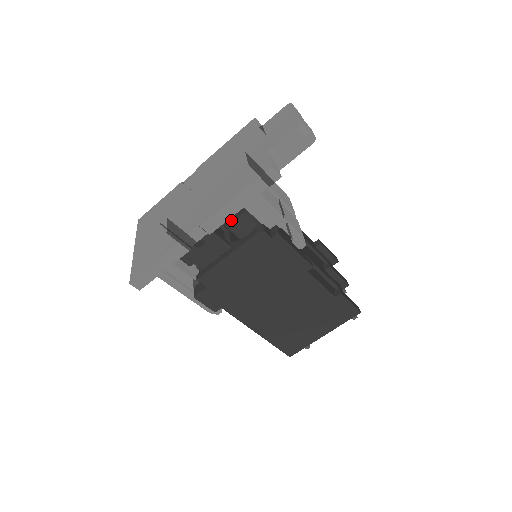
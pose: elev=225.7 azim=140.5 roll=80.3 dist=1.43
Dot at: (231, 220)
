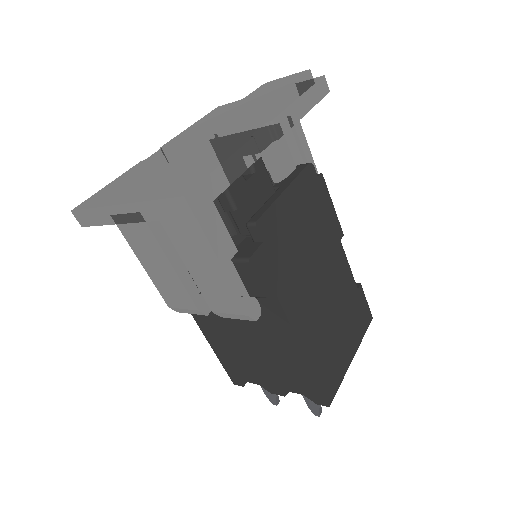
Dot at: occluded
